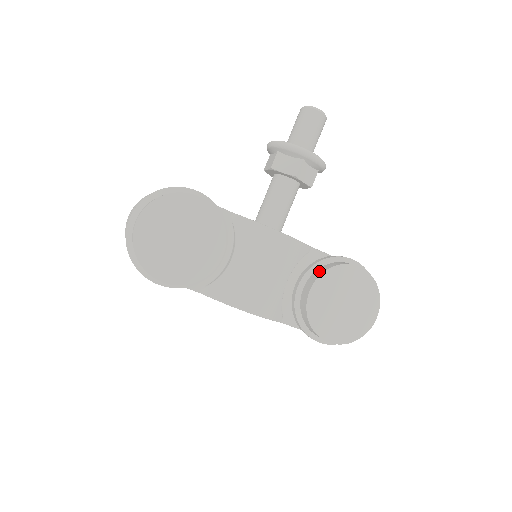
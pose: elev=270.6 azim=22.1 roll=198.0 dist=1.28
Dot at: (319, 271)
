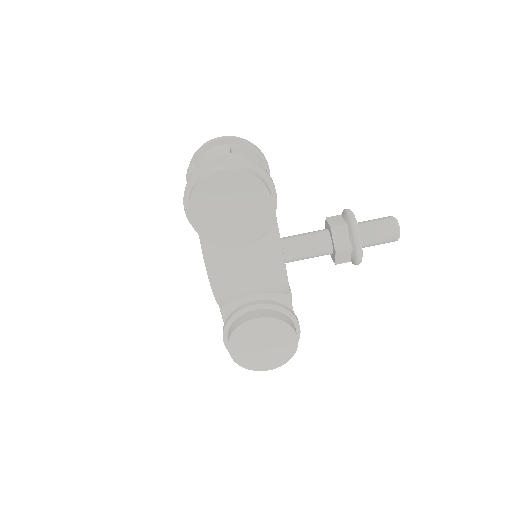
Dot at: (276, 314)
